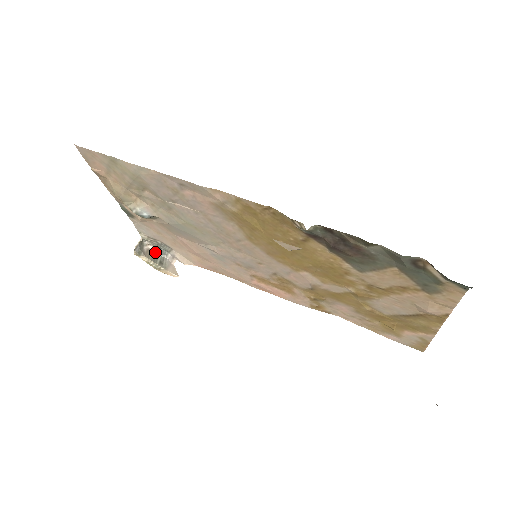
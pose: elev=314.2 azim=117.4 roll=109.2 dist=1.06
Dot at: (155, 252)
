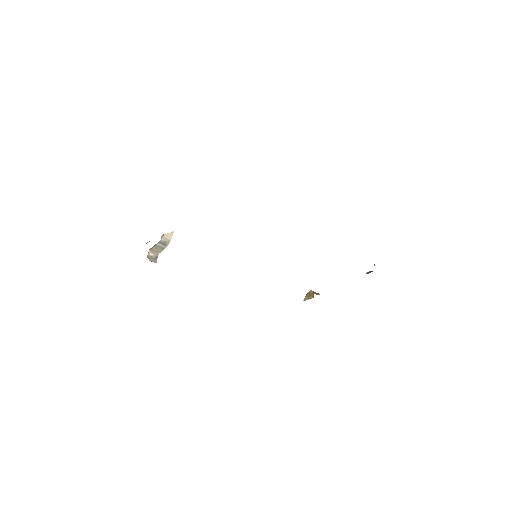
Dot at: (153, 247)
